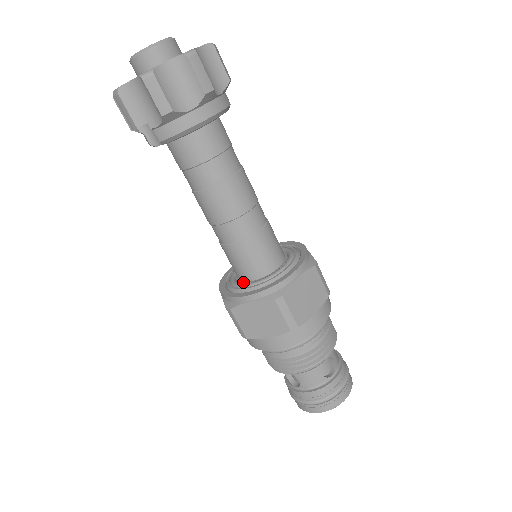
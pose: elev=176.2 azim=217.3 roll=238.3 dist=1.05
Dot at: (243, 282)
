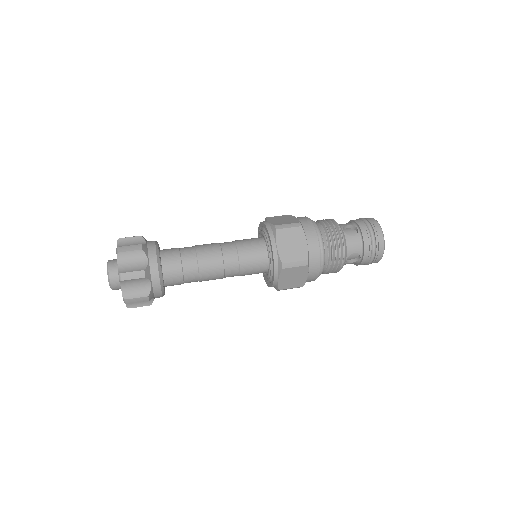
Dot at: occluded
